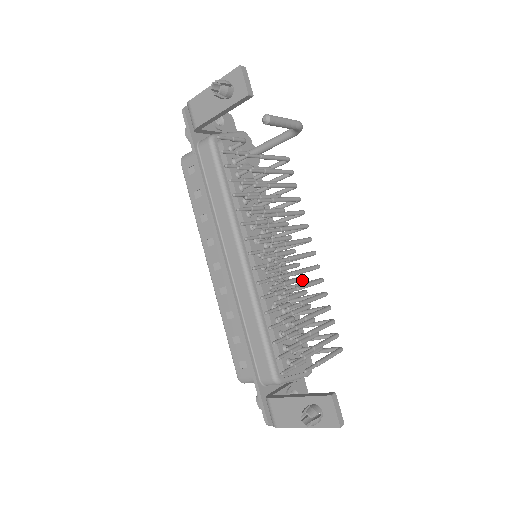
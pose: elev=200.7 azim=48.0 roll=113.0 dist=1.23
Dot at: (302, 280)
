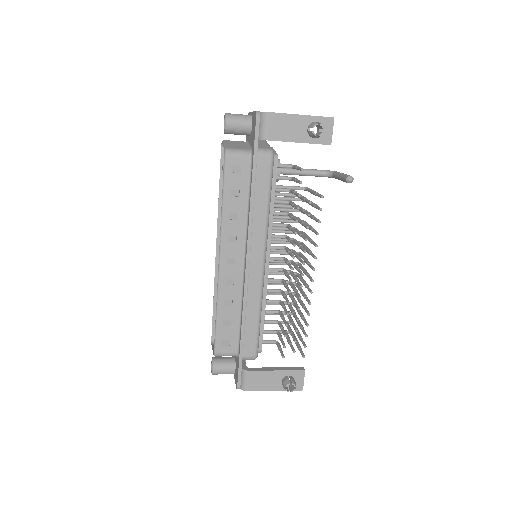
Dot at: occluded
